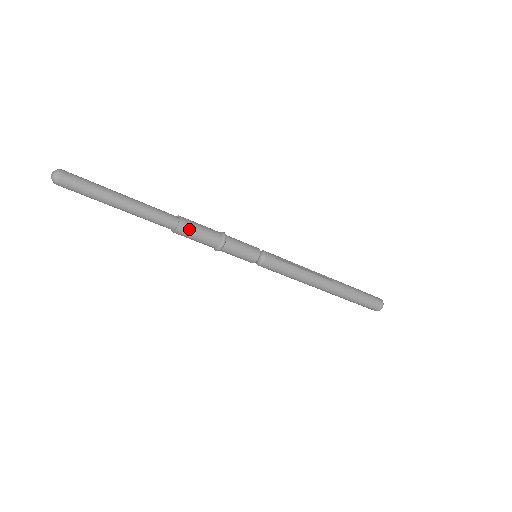
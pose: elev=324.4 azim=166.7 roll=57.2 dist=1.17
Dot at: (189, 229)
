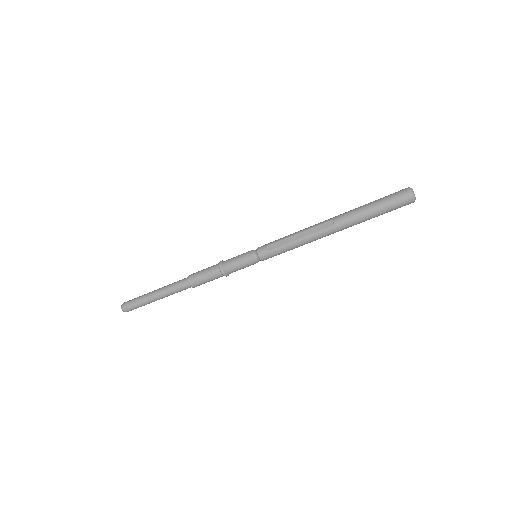
Dot at: (198, 283)
